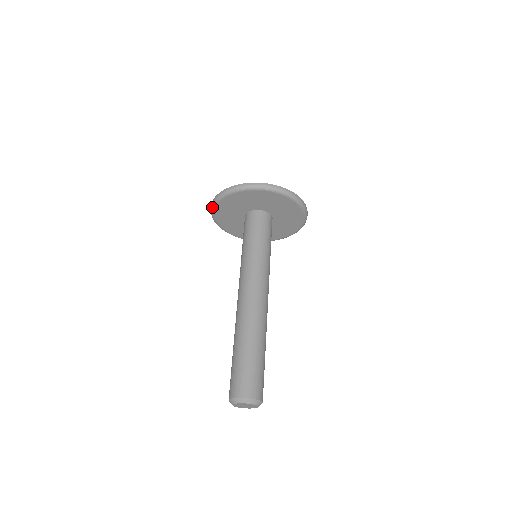
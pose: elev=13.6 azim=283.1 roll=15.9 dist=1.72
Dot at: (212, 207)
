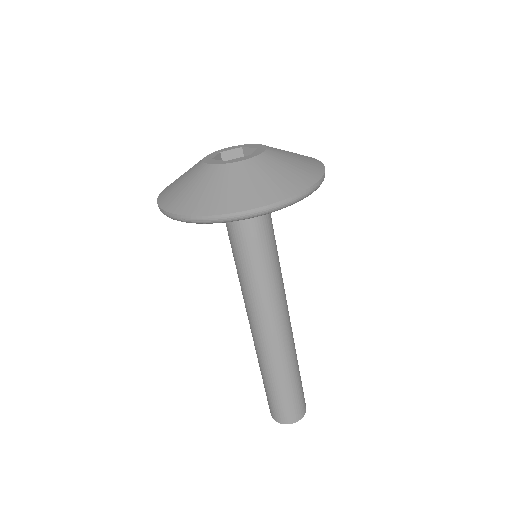
Dot at: occluded
